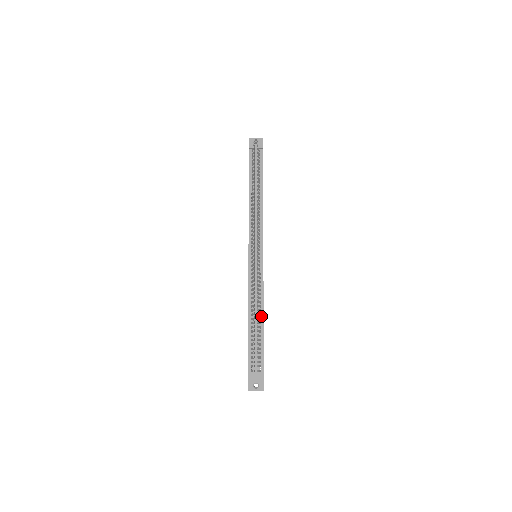
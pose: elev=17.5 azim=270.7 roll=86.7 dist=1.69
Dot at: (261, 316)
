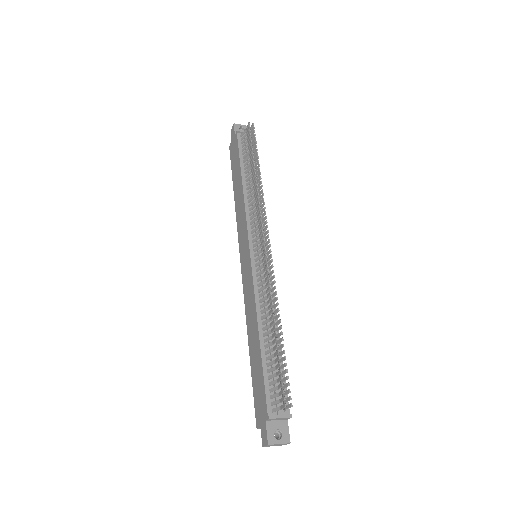
Dot at: occluded
